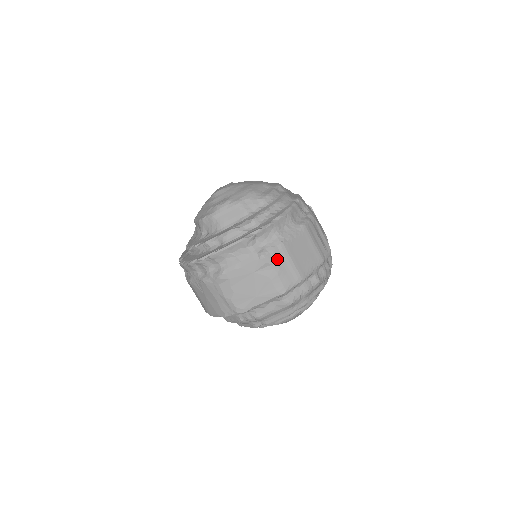
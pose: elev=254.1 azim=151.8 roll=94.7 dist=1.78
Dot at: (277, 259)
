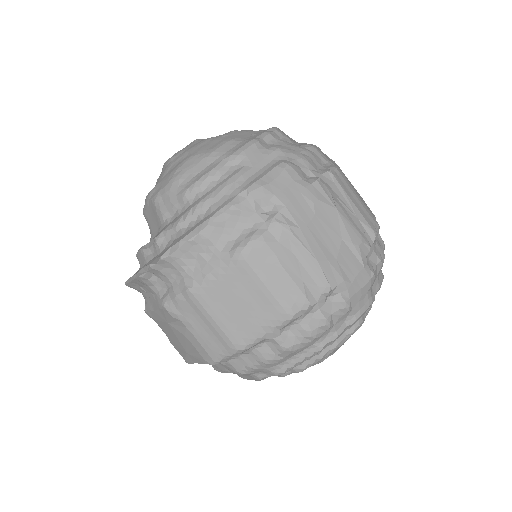
Dot at: (187, 313)
